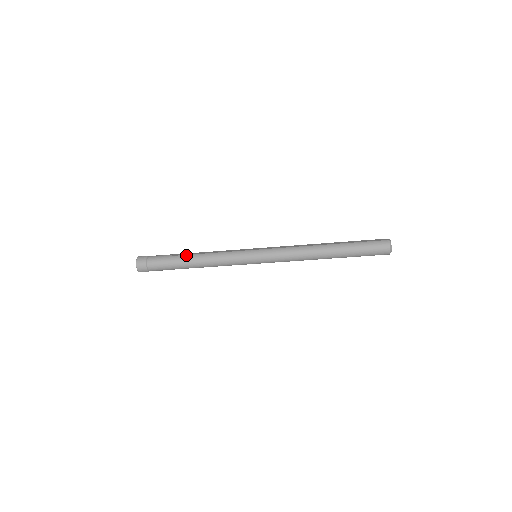
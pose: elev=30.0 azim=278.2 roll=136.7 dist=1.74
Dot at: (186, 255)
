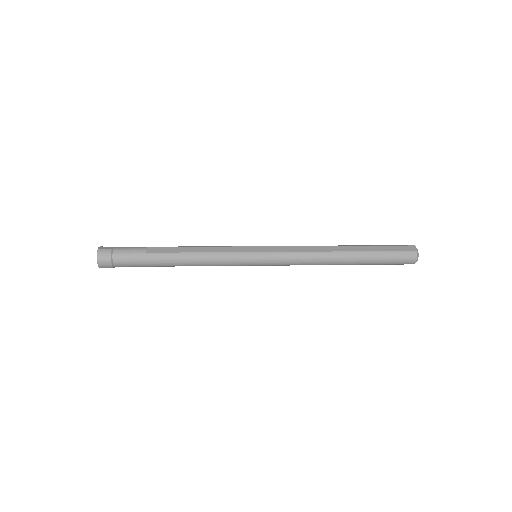
Dot at: (166, 253)
